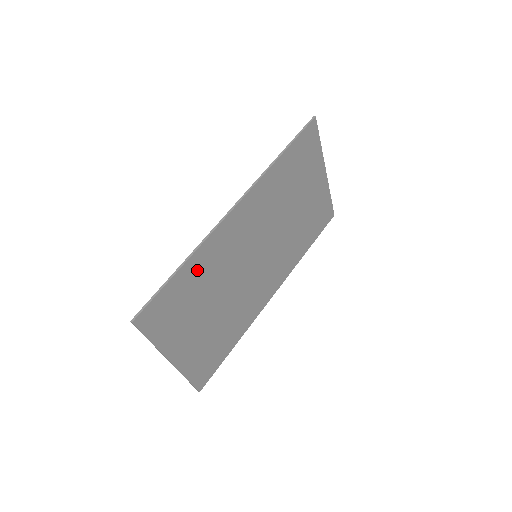
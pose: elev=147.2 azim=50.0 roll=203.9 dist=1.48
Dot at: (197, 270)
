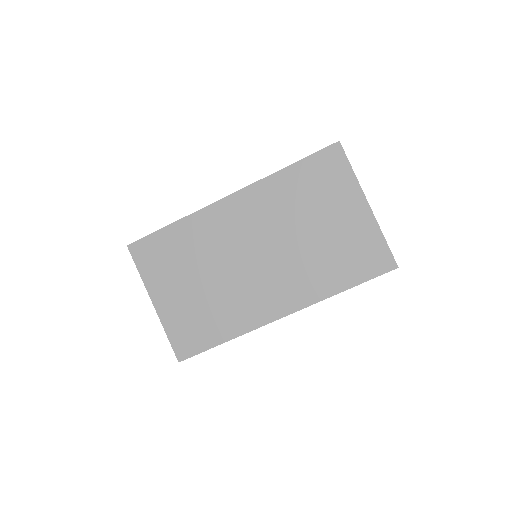
Dot at: (186, 234)
